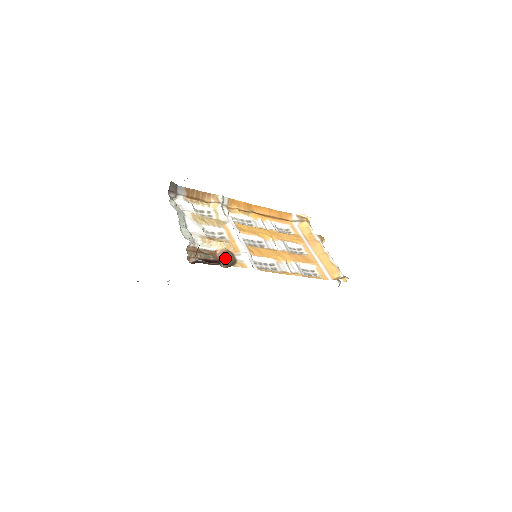
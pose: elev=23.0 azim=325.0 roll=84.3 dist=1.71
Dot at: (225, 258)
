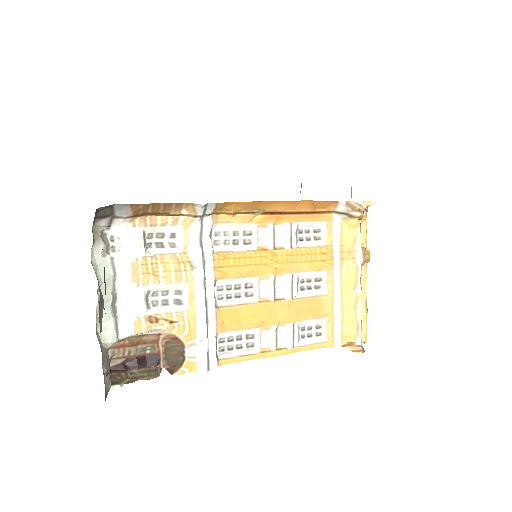
Dot at: (170, 348)
